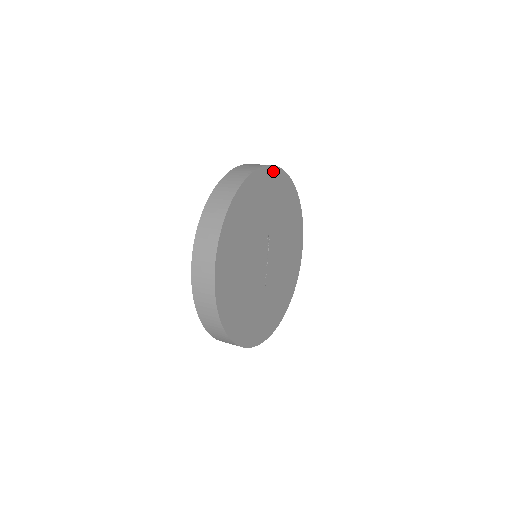
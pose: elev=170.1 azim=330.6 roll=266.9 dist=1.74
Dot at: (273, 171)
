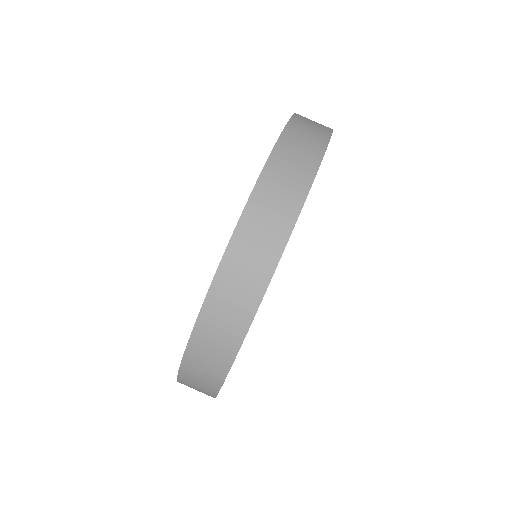
Dot at: occluded
